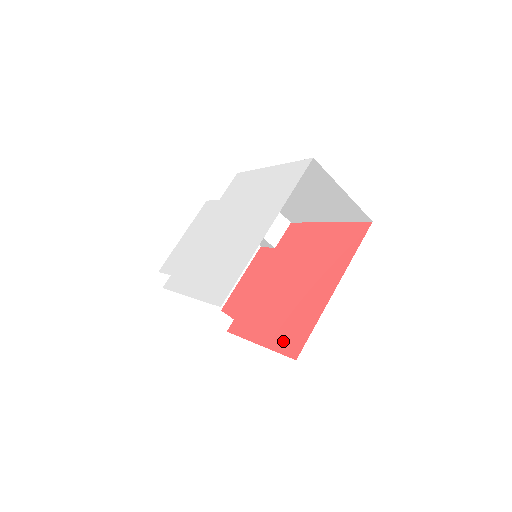
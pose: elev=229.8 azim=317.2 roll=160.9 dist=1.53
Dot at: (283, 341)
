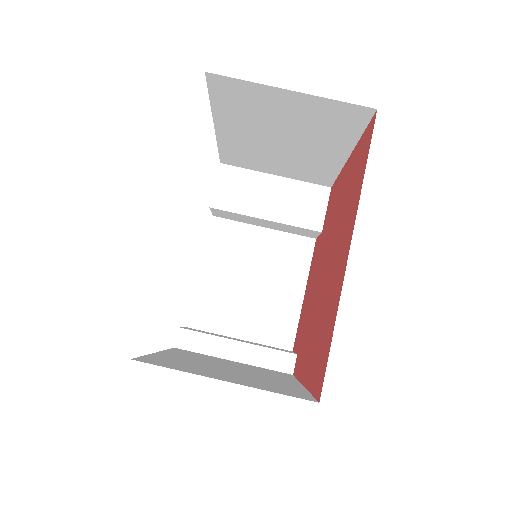
Dot at: (314, 371)
